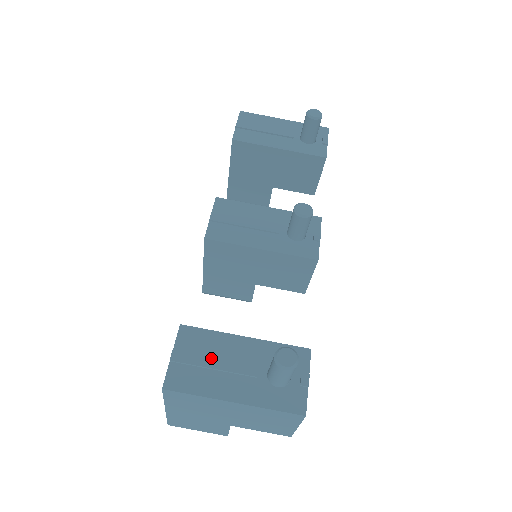
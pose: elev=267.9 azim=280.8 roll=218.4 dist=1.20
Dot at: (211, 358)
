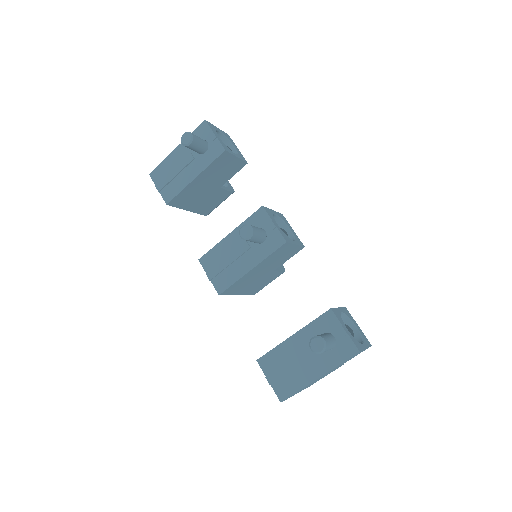
Dot at: (287, 365)
